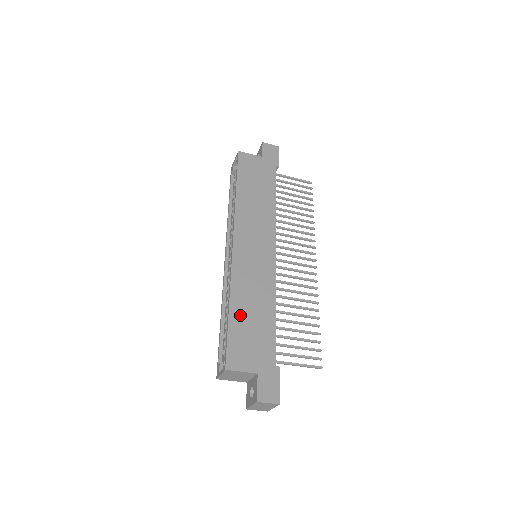
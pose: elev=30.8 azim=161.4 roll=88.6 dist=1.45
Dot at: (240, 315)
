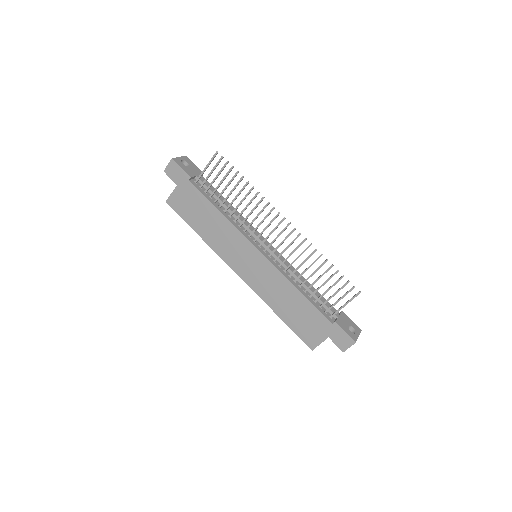
Dot at: (287, 314)
